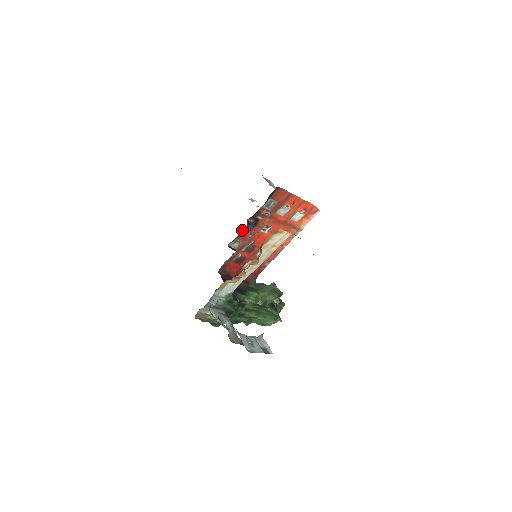
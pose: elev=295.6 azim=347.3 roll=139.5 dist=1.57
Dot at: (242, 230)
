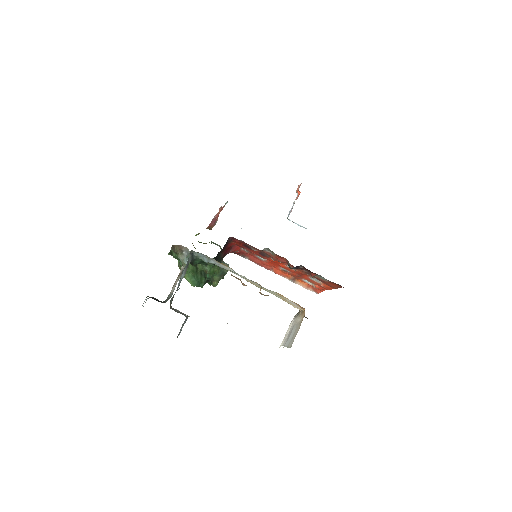
Dot at: occluded
